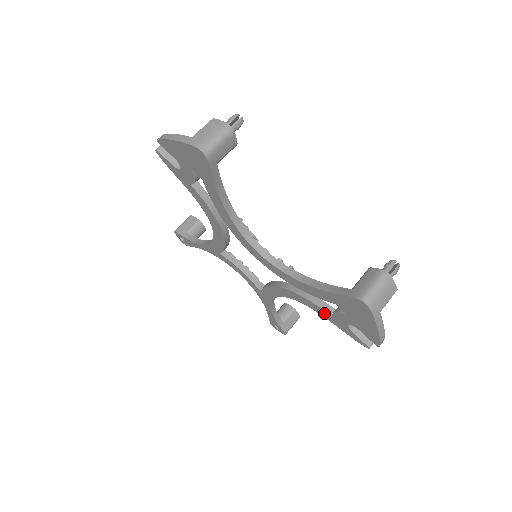
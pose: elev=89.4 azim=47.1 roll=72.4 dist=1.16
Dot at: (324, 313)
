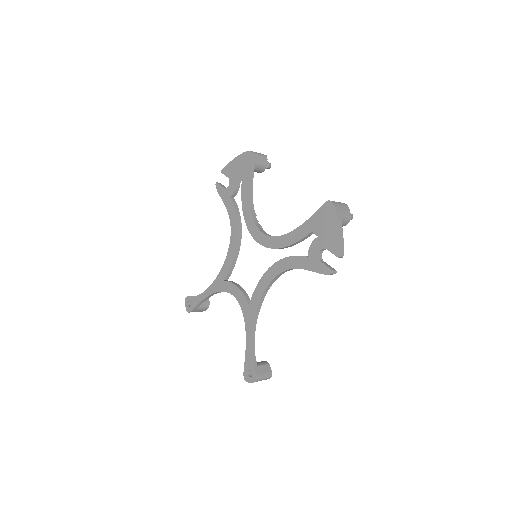
Dot at: (301, 261)
